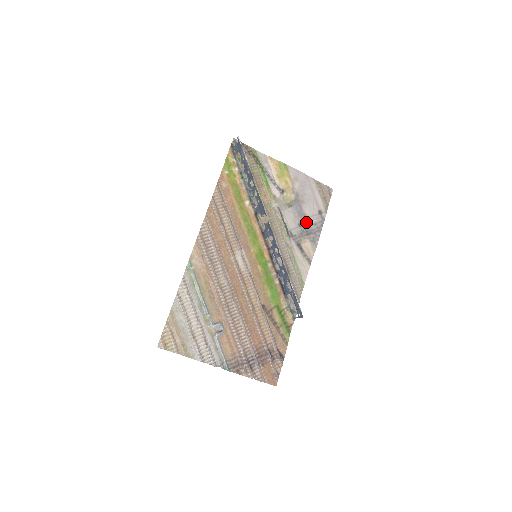
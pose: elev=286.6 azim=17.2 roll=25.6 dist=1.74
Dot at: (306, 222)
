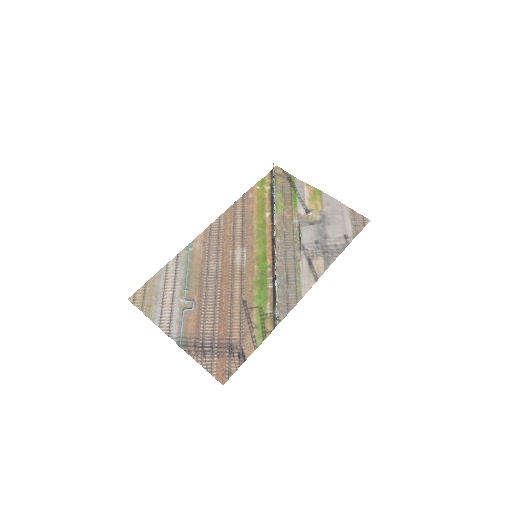
Dot at: (325, 241)
